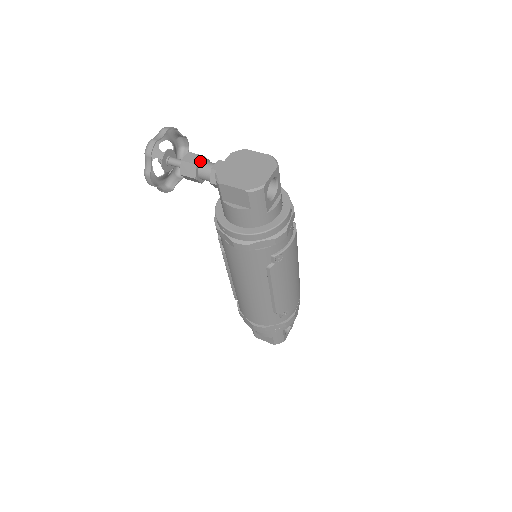
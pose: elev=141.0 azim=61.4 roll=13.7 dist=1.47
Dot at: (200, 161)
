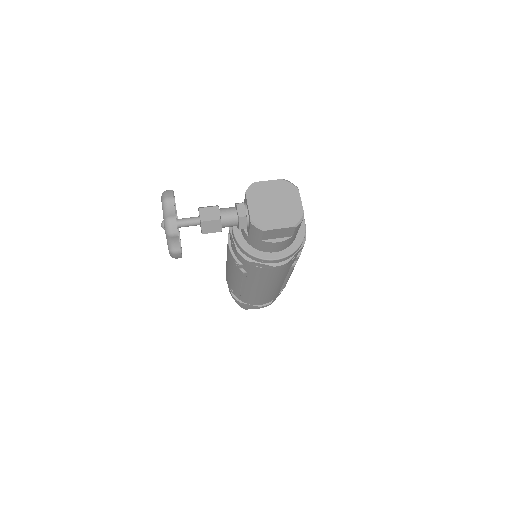
Dot at: (219, 213)
